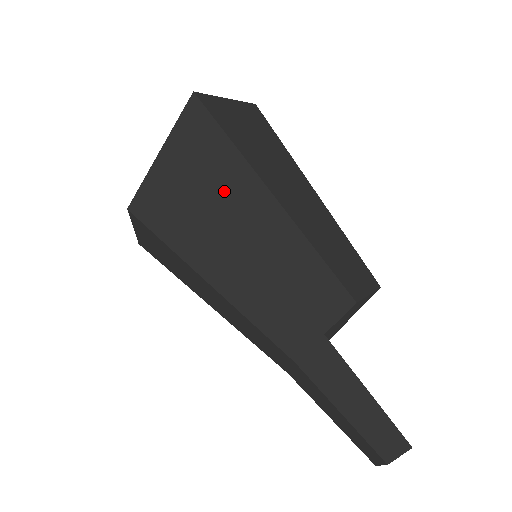
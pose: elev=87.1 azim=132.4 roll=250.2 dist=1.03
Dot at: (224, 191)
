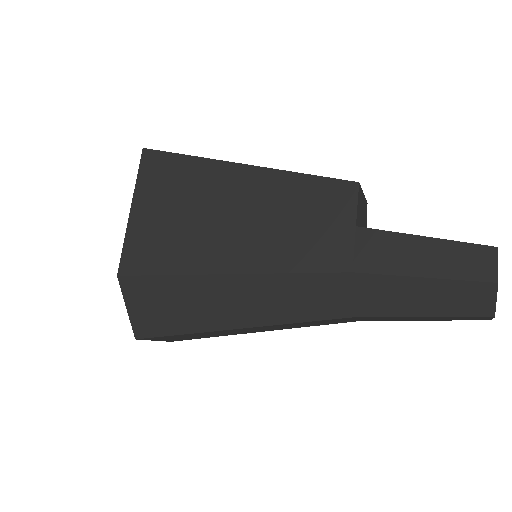
Dot at: (203, 191)
